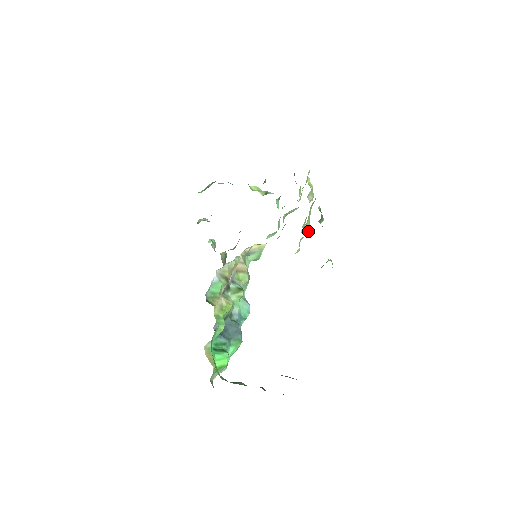
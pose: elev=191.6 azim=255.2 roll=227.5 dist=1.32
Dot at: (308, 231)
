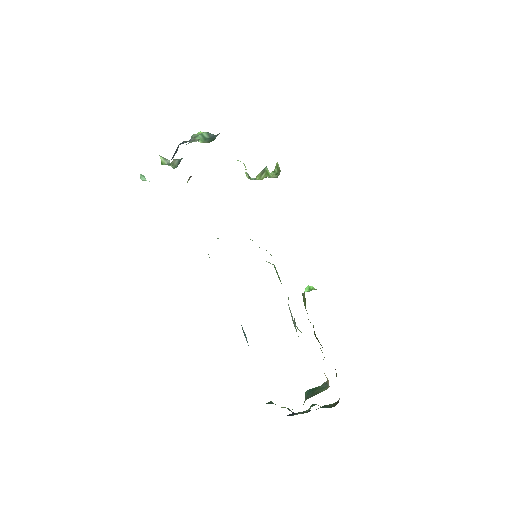
Dot at: occluded
